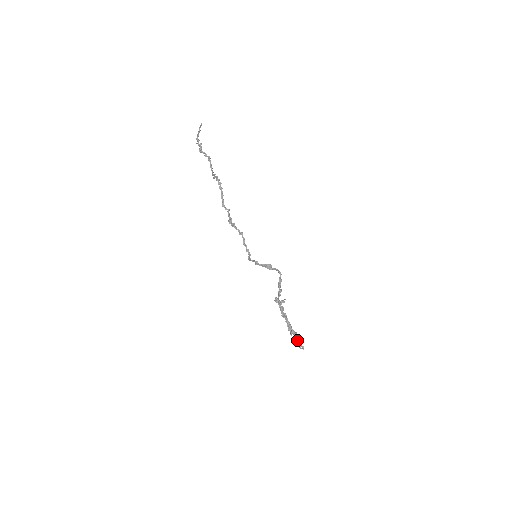
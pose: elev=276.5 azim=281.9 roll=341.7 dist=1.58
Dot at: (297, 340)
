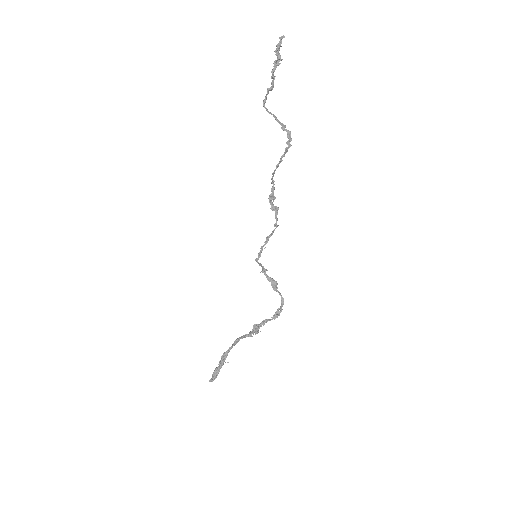
Dot at: occluded
